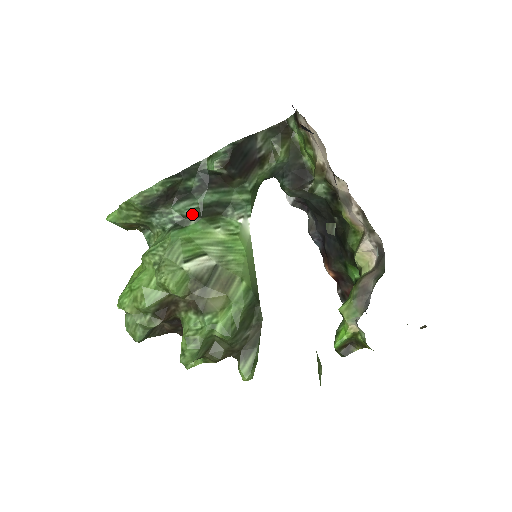
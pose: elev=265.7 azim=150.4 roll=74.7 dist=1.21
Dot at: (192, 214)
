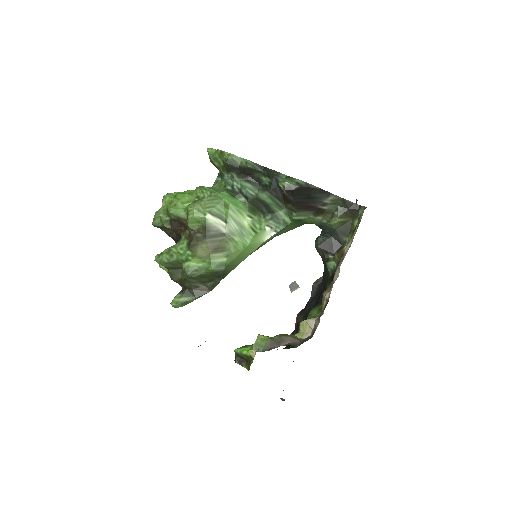
Dot at: (246, 195)
